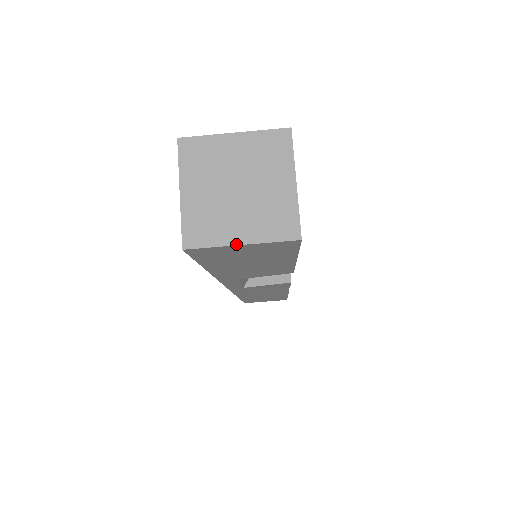
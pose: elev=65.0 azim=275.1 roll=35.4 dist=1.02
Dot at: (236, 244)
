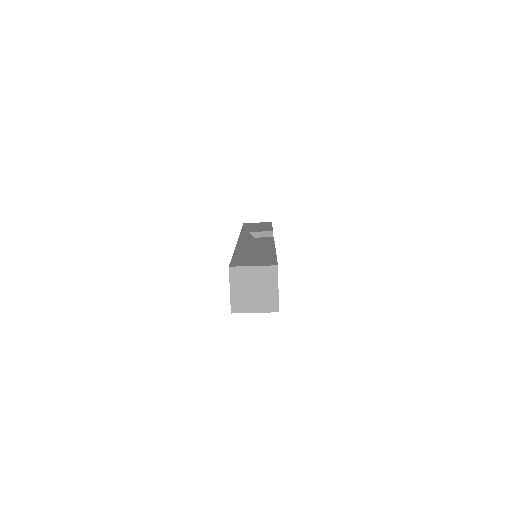
Dot at: (253, 312)
